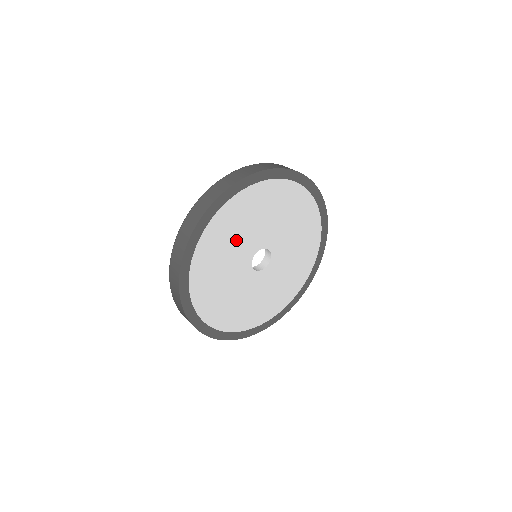
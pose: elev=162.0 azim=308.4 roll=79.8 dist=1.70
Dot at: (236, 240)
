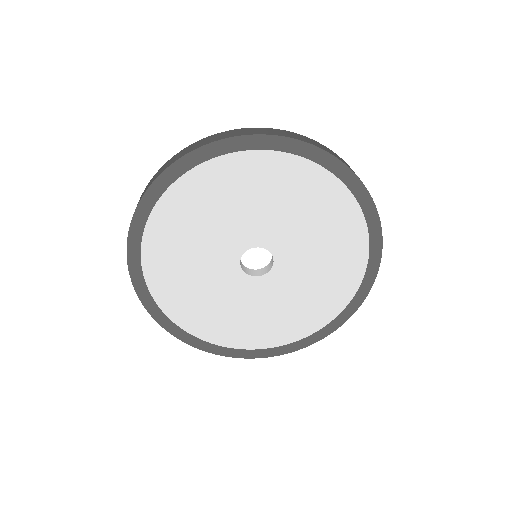
Dot at: (211, 225)
